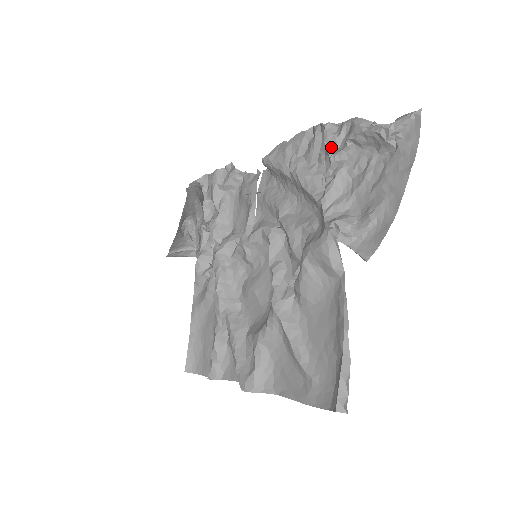
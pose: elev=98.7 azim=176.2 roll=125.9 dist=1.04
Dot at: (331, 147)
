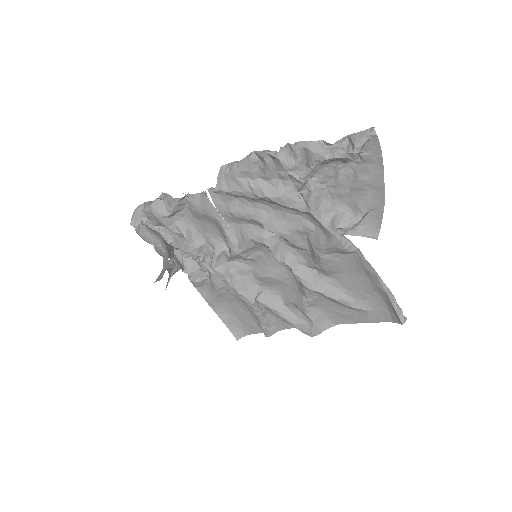
Dot at: (294, 172)
